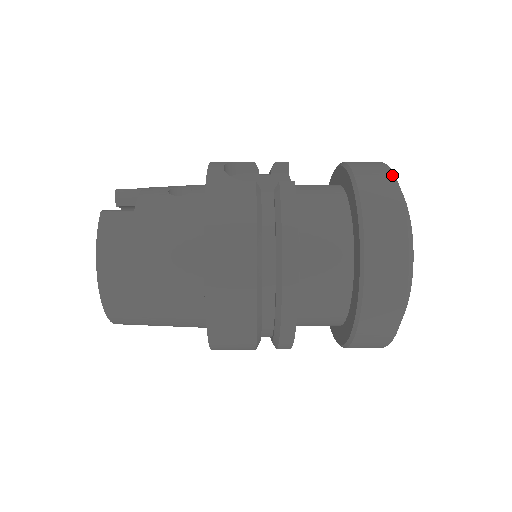
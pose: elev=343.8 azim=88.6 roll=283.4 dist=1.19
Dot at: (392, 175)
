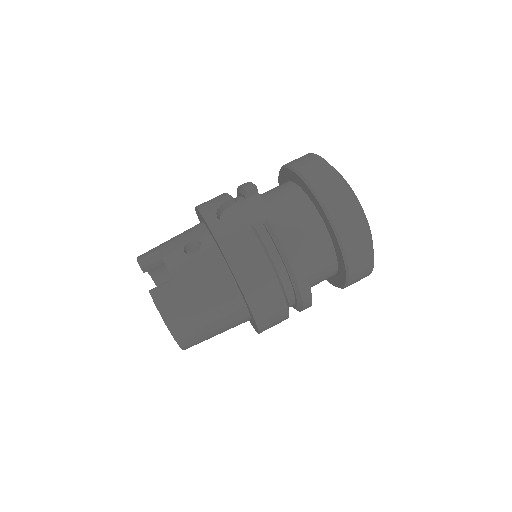
Dot at: (337, 175)
